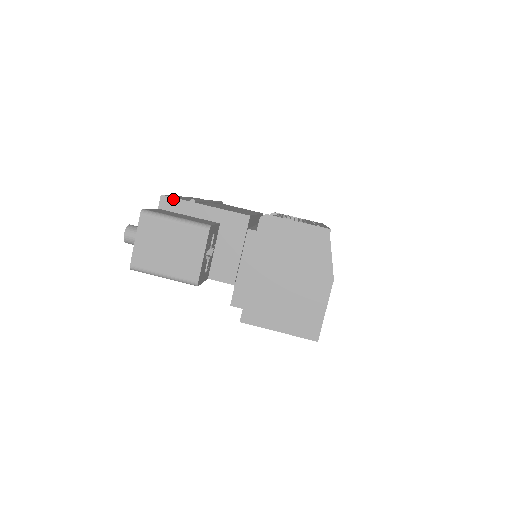
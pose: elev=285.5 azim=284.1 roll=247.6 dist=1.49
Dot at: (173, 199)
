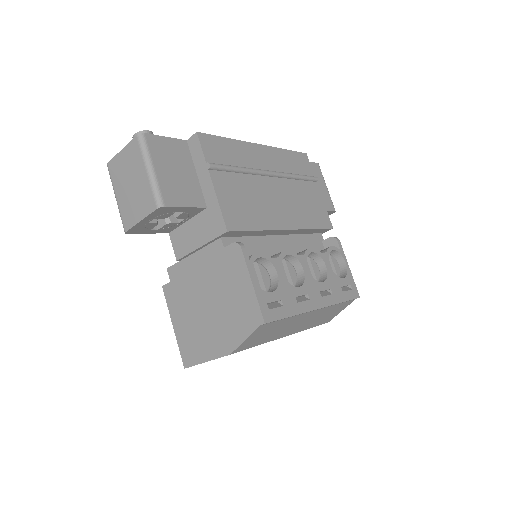
Dot at: (200, 146)
